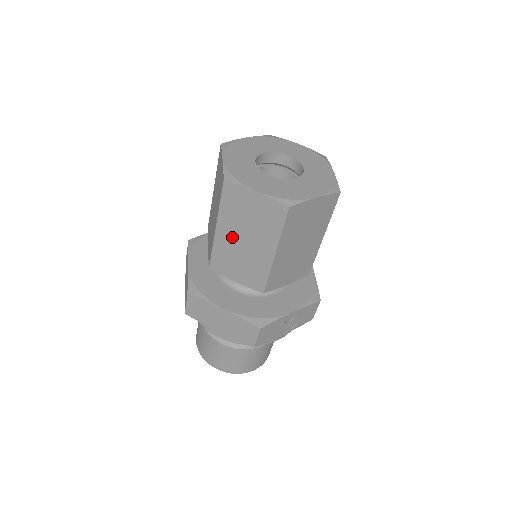
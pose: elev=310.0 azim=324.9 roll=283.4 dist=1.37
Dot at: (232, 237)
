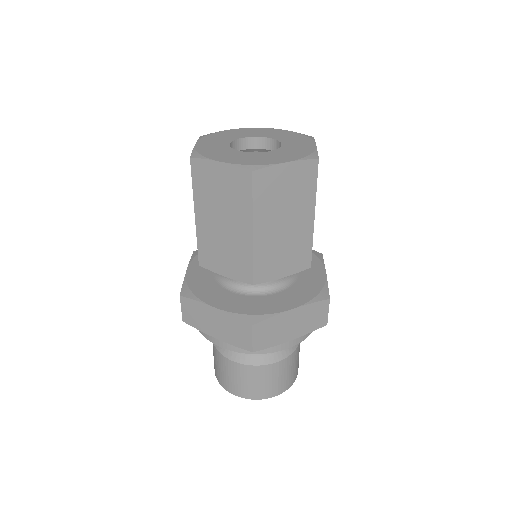
Dot at: (271, 231)
